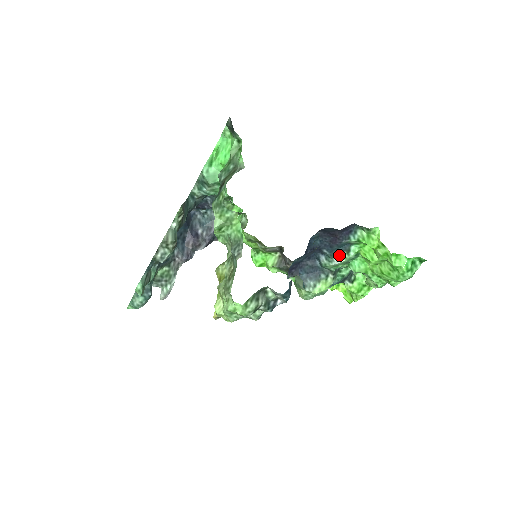
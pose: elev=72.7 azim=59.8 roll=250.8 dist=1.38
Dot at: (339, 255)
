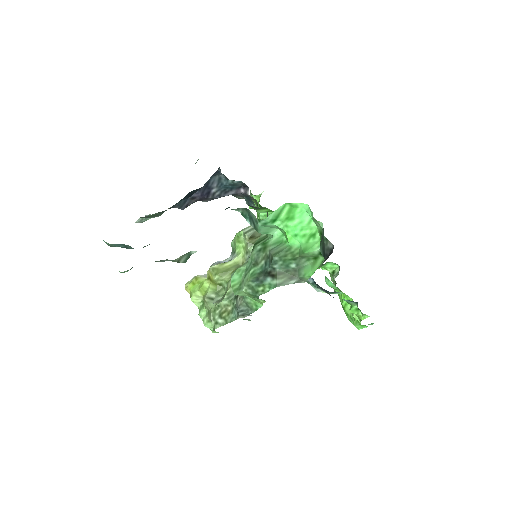
Dot at: occluded
